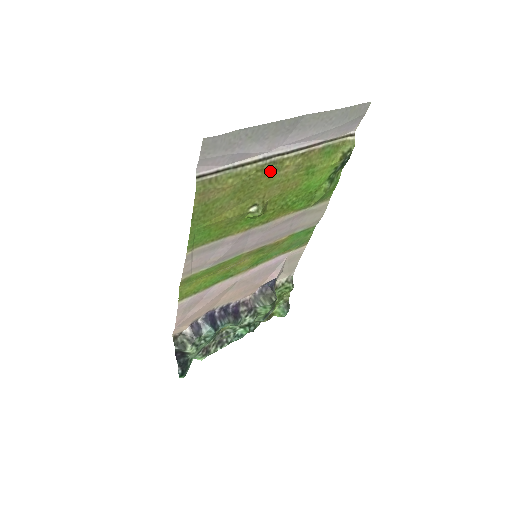
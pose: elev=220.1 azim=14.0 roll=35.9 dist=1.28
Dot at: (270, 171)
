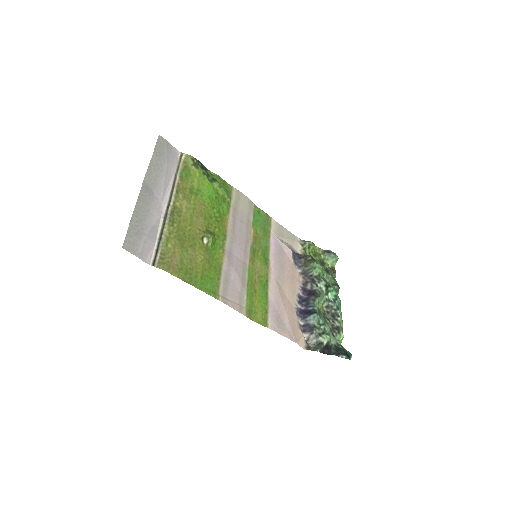
Dot at: (178, 218)
